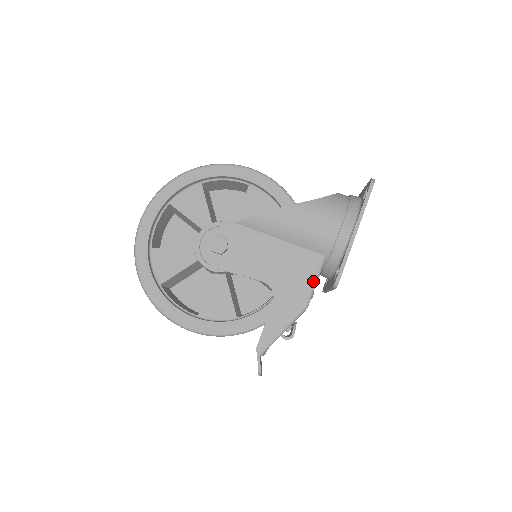
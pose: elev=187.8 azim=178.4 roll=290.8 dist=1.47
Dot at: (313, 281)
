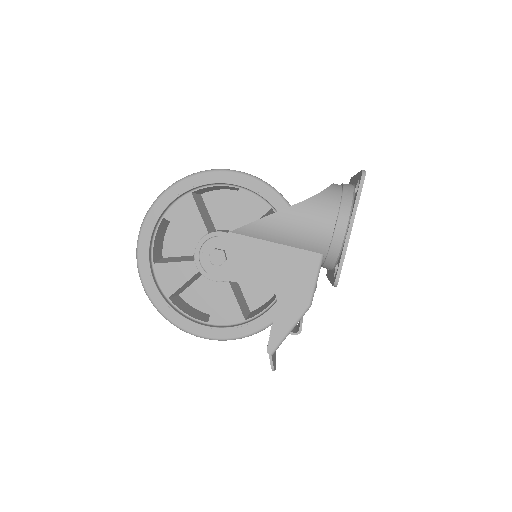
Dot at: (313, 280)
